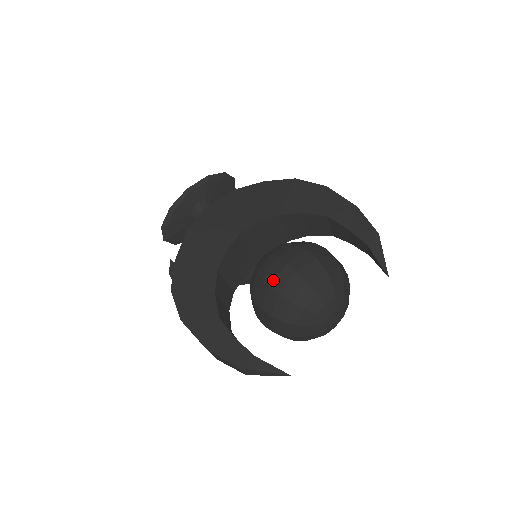
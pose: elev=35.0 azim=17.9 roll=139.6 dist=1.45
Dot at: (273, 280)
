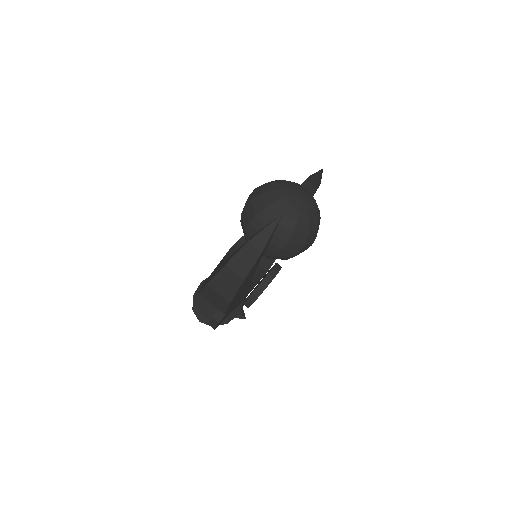
Dot at: (245, 204)
